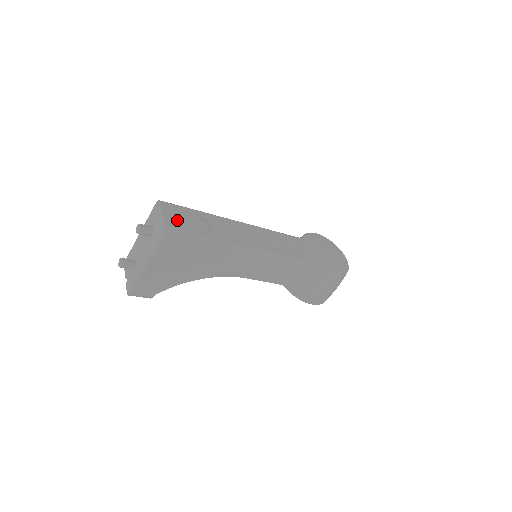
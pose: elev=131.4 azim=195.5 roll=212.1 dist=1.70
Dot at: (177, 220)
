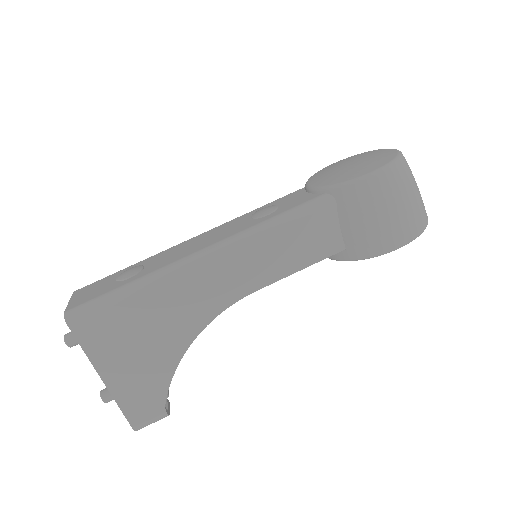
Dot at: (89, 294)
